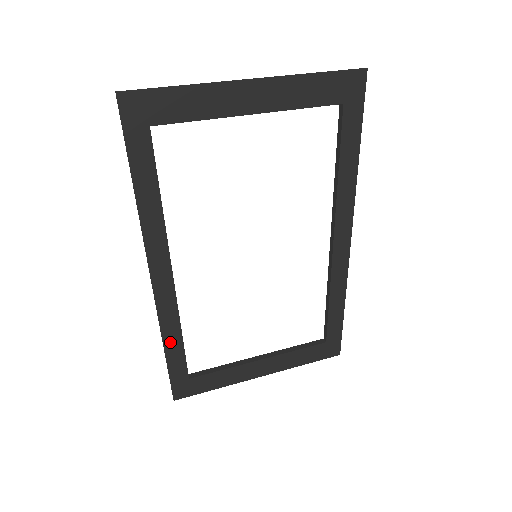
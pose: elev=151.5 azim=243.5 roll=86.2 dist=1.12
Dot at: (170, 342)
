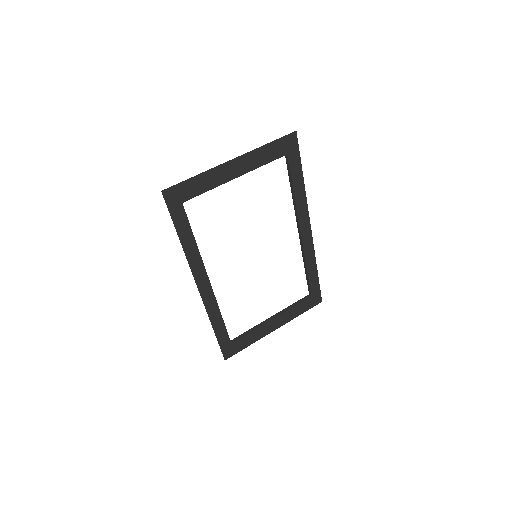
Dot at: (216, 324)
